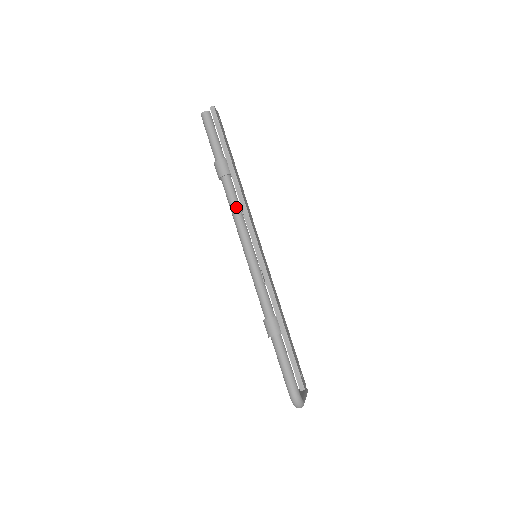
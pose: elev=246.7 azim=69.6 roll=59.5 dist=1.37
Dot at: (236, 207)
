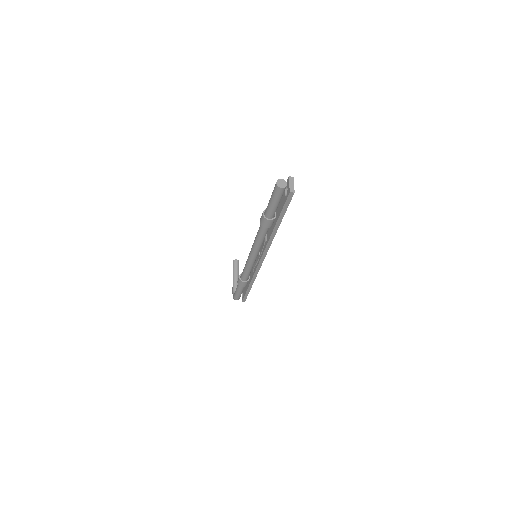
Dot at: (262, 242)
